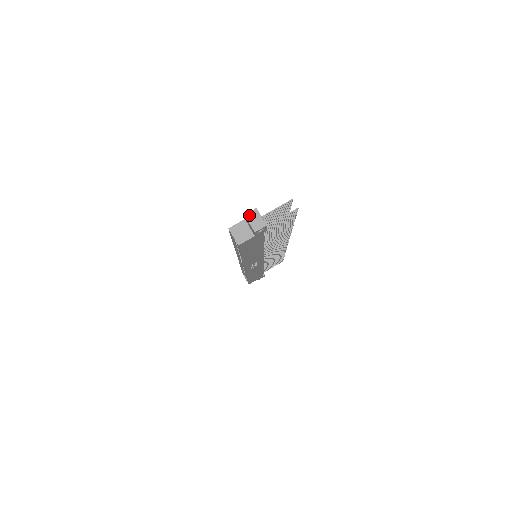
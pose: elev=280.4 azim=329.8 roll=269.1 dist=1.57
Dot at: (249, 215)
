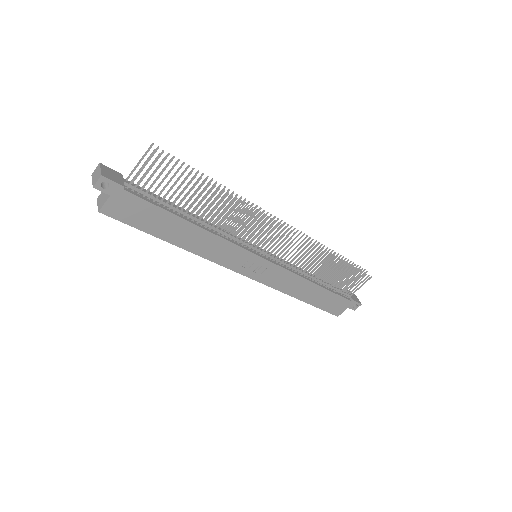
Dot at: (94, 173)
